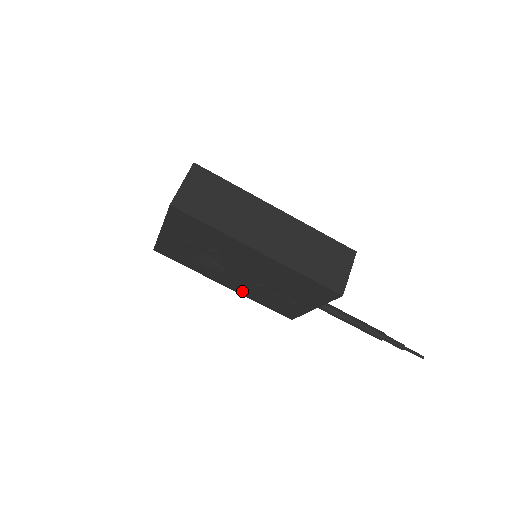
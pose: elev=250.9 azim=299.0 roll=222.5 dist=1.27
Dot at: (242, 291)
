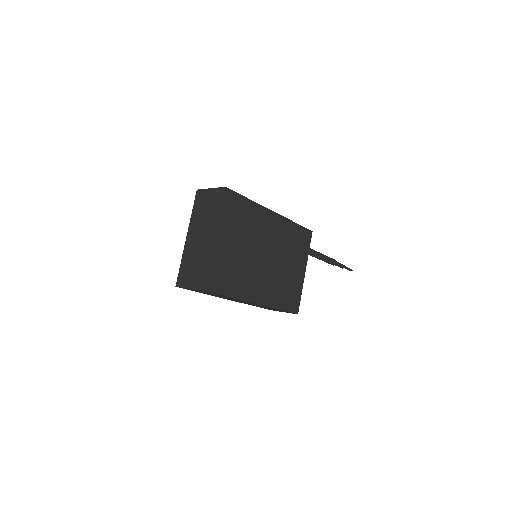
Dot at: occluded
